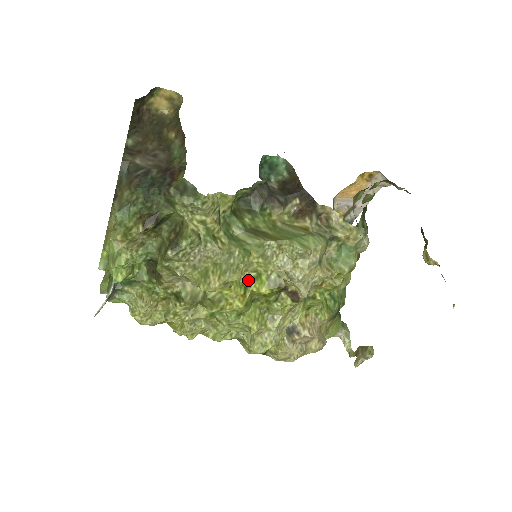
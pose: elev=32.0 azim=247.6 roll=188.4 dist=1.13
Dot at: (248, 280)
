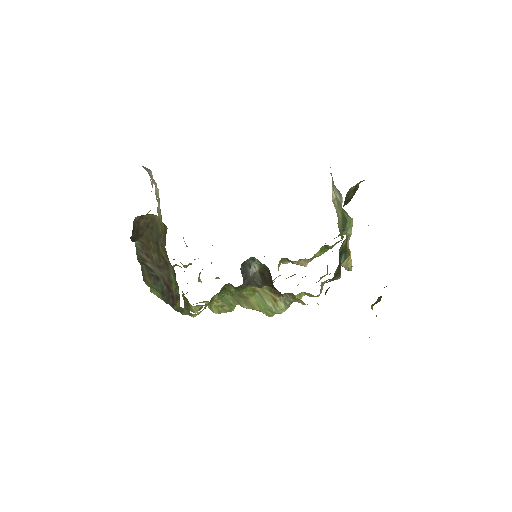
Dot at: occluded
